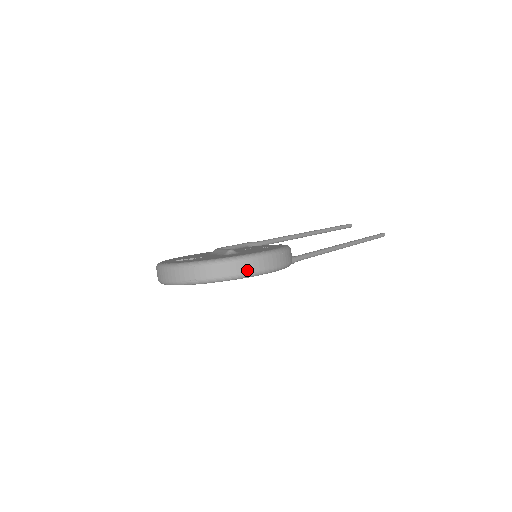
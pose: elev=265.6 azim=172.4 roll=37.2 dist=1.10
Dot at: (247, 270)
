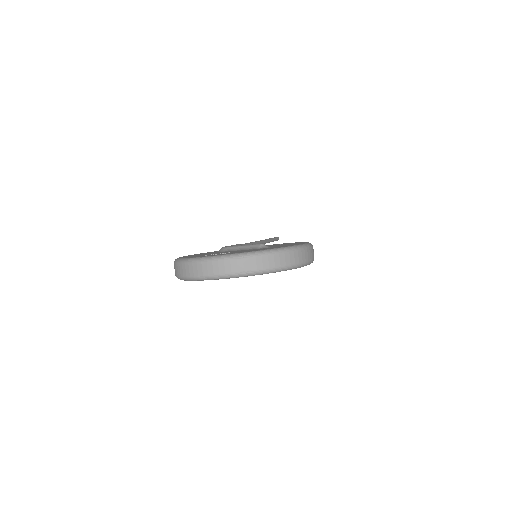
Dot at: (298, 260)
